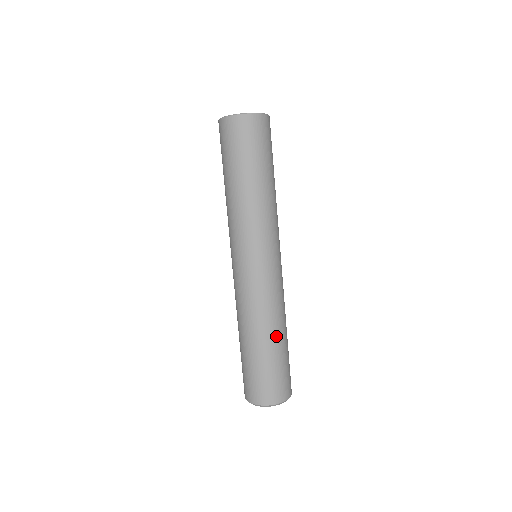
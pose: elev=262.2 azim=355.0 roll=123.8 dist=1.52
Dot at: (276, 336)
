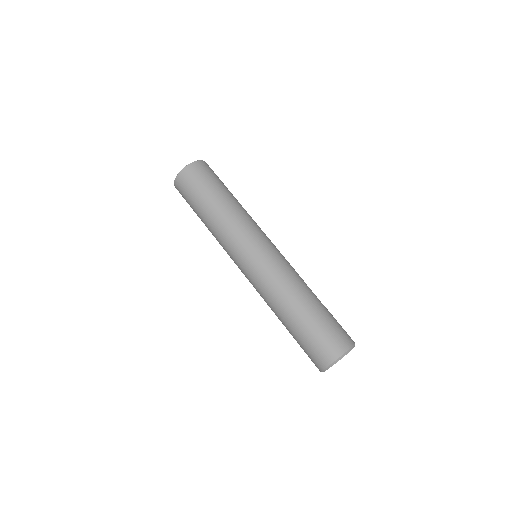
Dot at: (304, 300)
